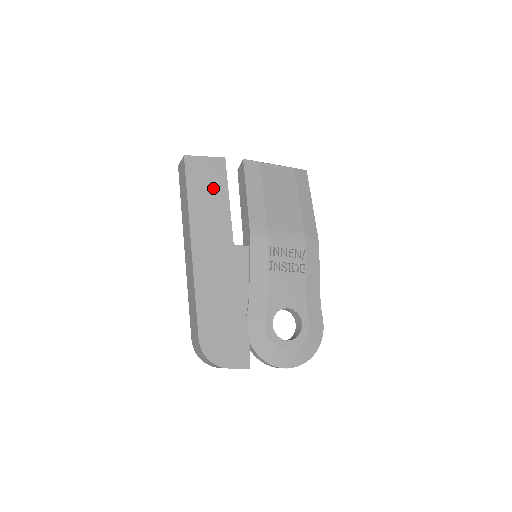
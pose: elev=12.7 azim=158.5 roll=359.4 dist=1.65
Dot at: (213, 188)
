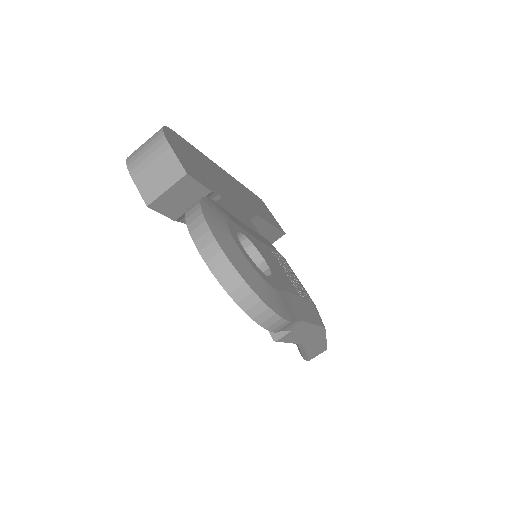
Dot at: (267, 214)
